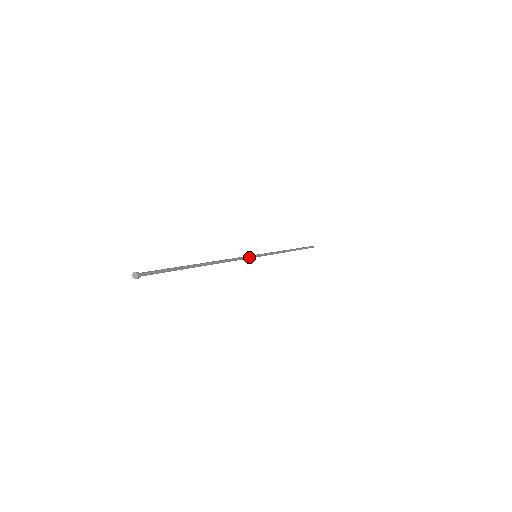
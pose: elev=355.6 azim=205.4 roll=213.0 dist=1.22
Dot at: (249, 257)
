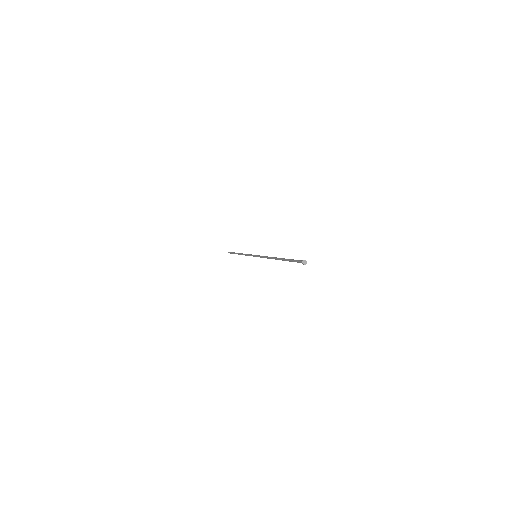
Dot at: occluded
